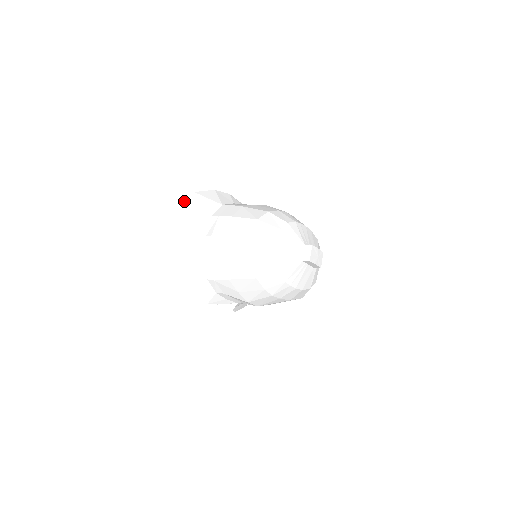
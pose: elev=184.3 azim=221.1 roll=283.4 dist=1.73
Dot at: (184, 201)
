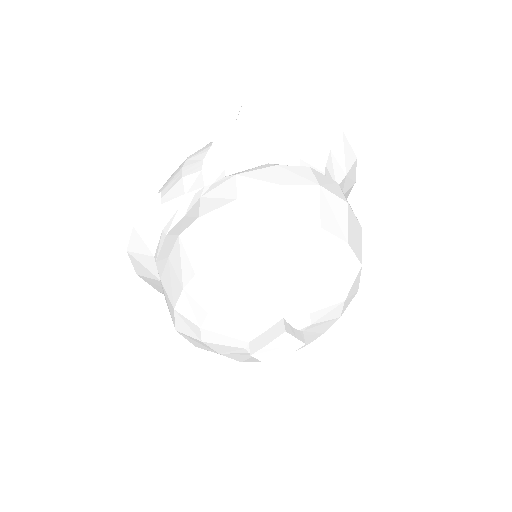
Dot at: (134, 267)
